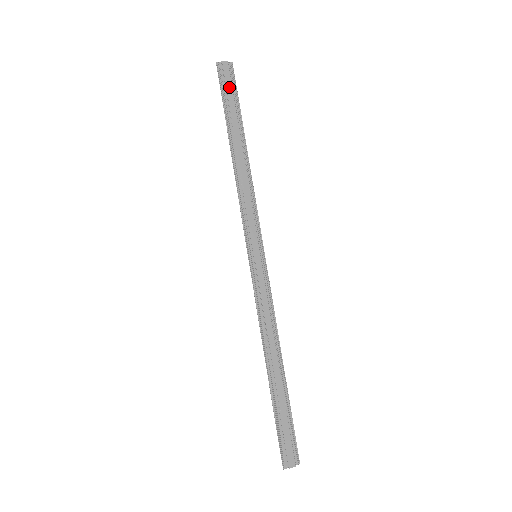
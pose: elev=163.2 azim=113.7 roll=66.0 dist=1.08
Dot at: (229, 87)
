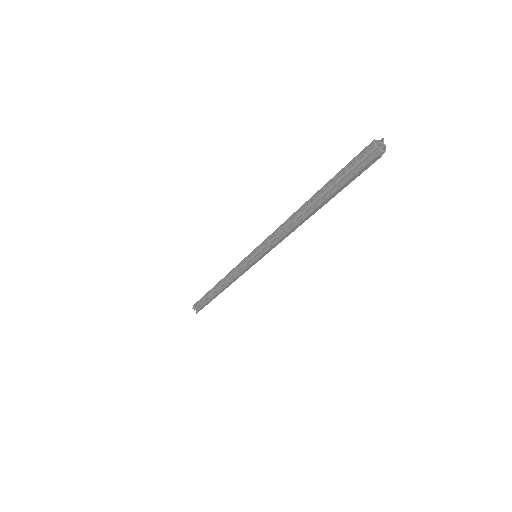
Dot at: (360, 171)
